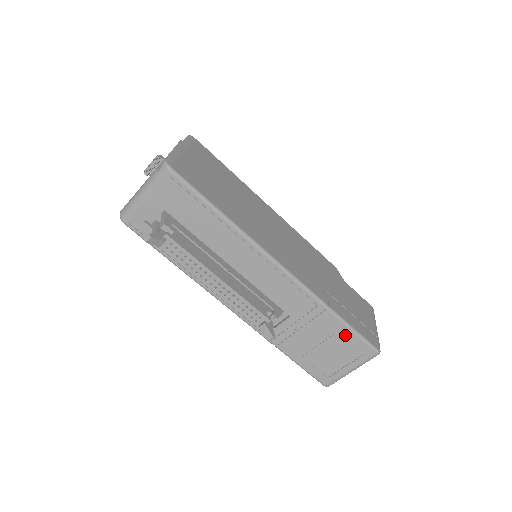
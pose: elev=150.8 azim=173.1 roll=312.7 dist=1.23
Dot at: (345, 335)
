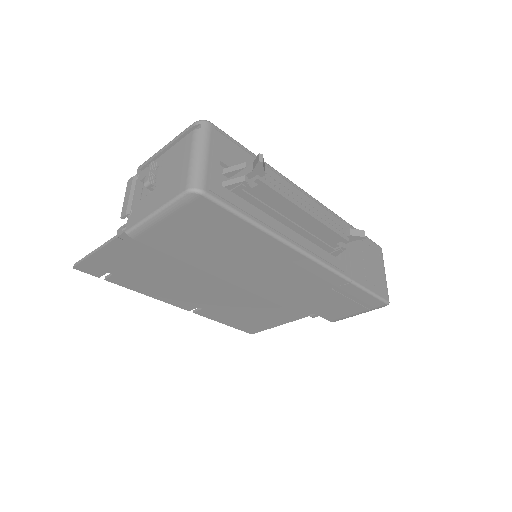
Dot at: (365, 241)
